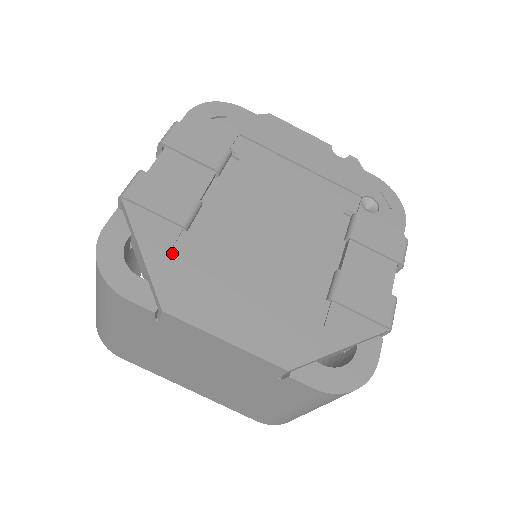
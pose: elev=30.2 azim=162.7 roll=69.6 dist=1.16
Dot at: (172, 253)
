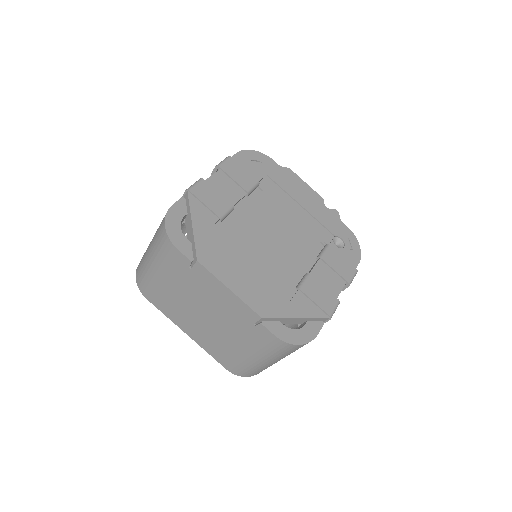
Dot at: (210, 231)
